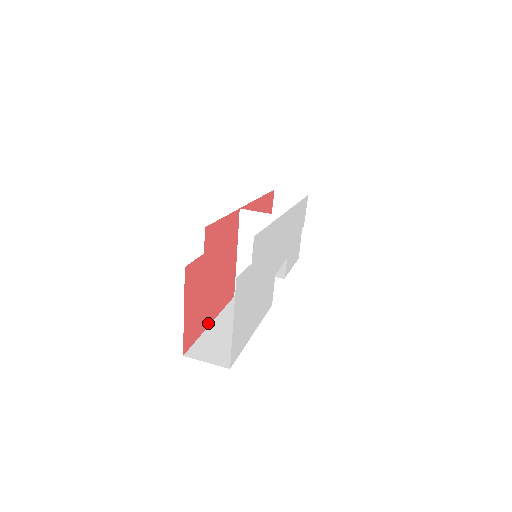
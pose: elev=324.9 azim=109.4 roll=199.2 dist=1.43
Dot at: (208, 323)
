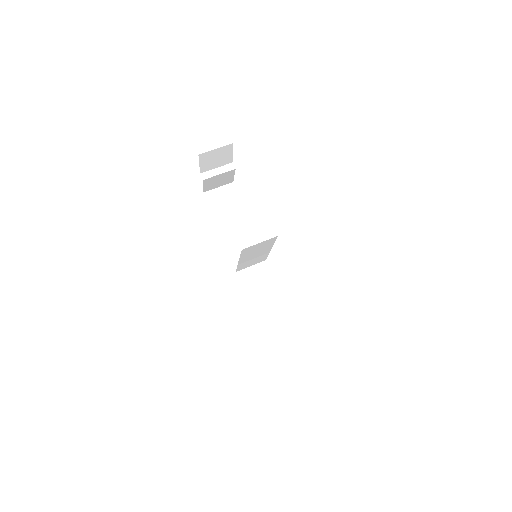
Dot at: occluded
